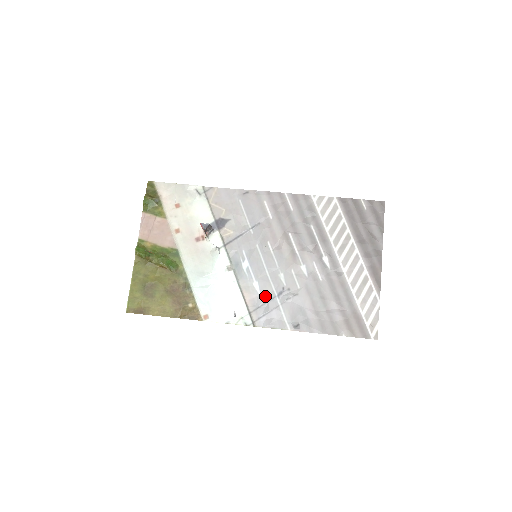
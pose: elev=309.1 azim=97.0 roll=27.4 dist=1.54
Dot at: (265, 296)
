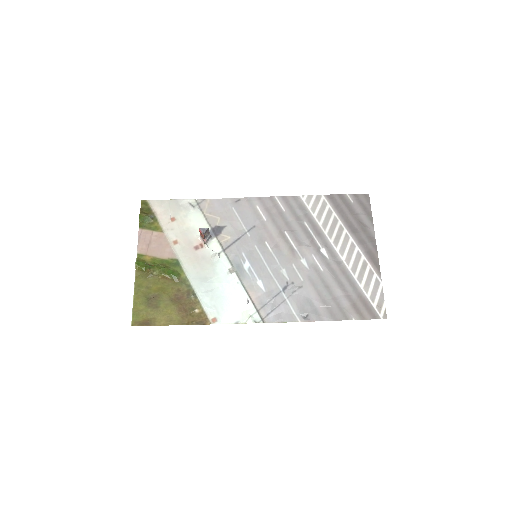
Dot at: (270, 292)
